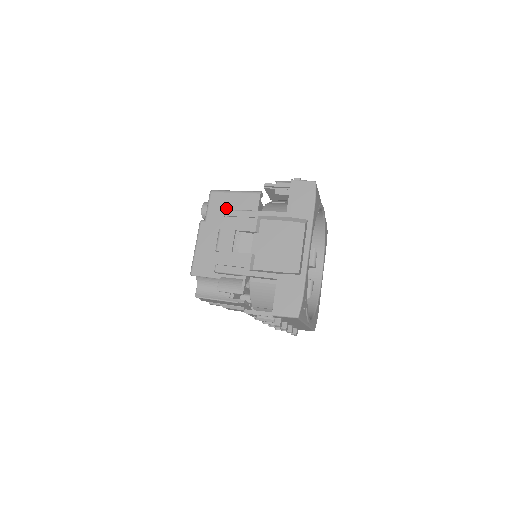
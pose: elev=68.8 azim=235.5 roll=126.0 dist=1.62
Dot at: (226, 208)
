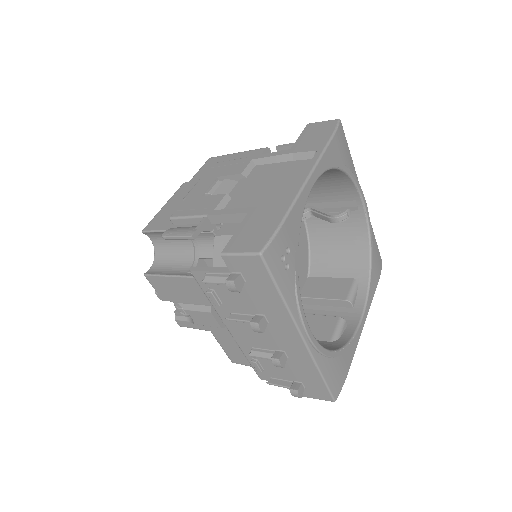
Dot at: occluded
